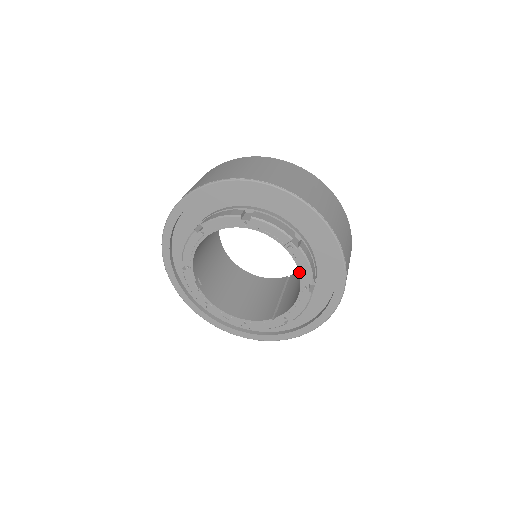
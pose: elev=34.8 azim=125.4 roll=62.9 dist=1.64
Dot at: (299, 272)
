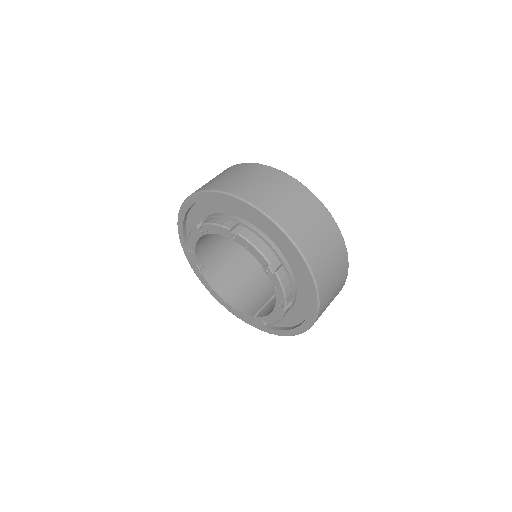
Dot at: (275, 291)
